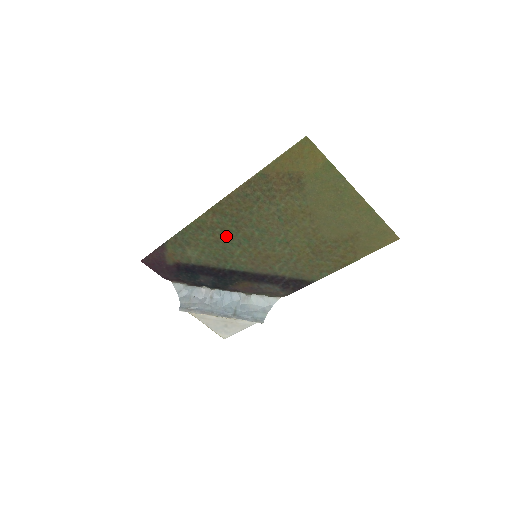
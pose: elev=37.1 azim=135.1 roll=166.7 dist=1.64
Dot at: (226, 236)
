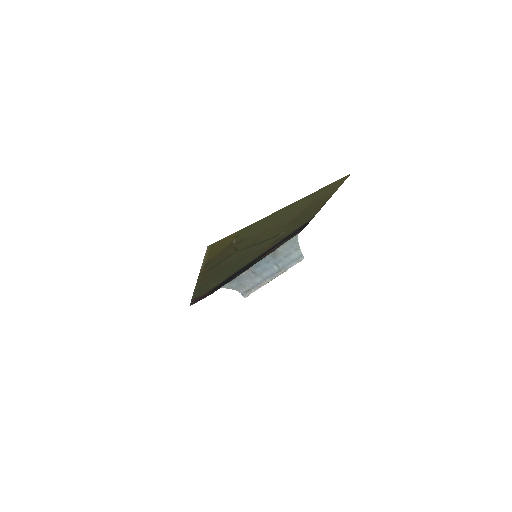
Dot at: (224, 272)
